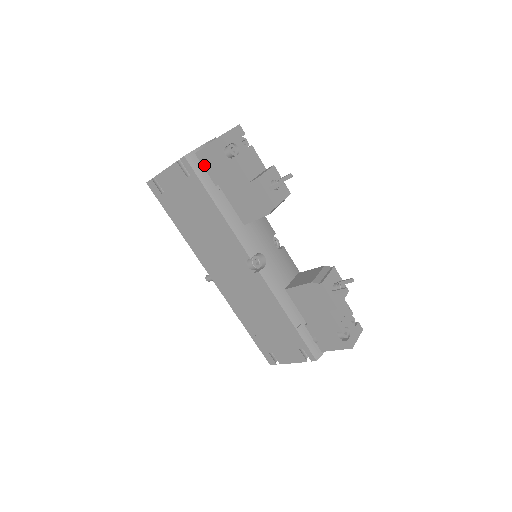
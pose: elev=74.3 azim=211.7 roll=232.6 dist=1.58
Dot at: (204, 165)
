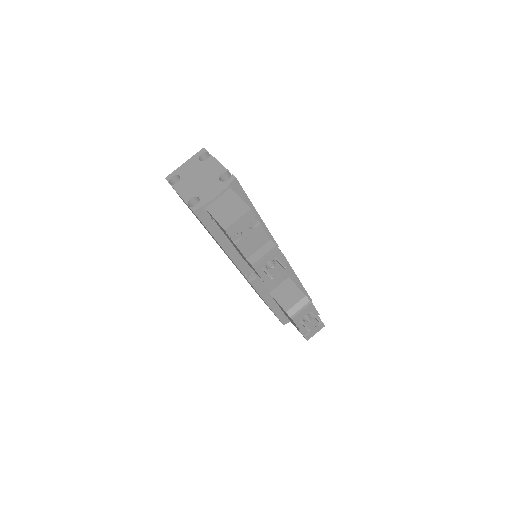
Dot at: (212, 219)
